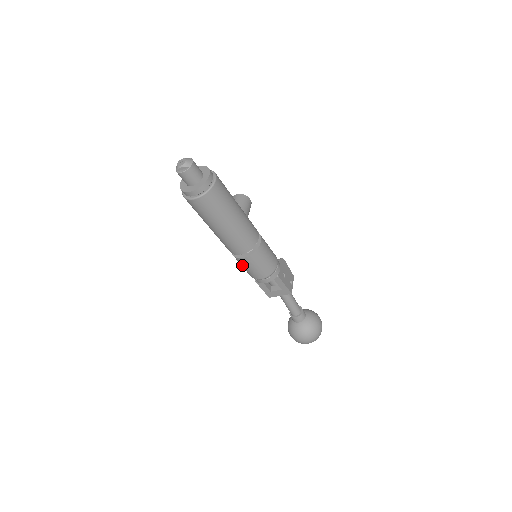
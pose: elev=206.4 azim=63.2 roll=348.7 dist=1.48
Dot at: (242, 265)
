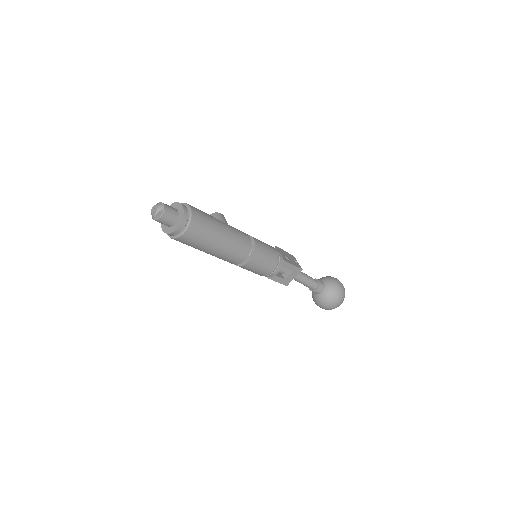
Dot at: (251, 270)
